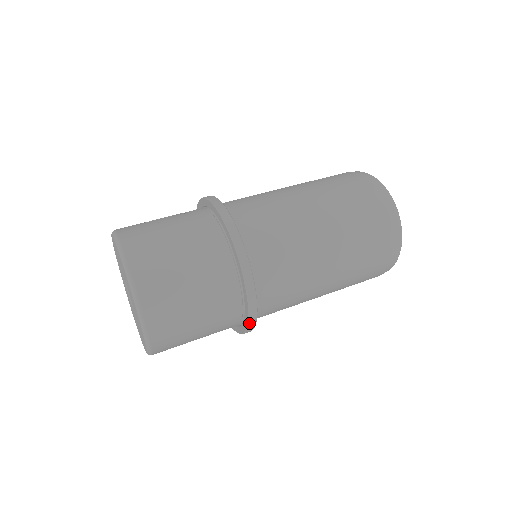
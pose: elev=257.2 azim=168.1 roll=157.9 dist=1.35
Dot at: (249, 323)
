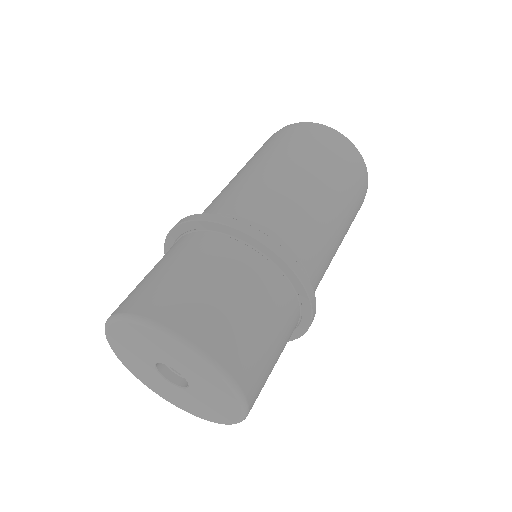
Dot at: (307, 291)
